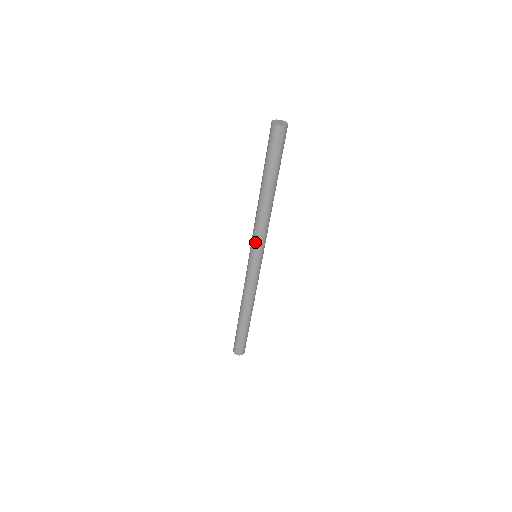
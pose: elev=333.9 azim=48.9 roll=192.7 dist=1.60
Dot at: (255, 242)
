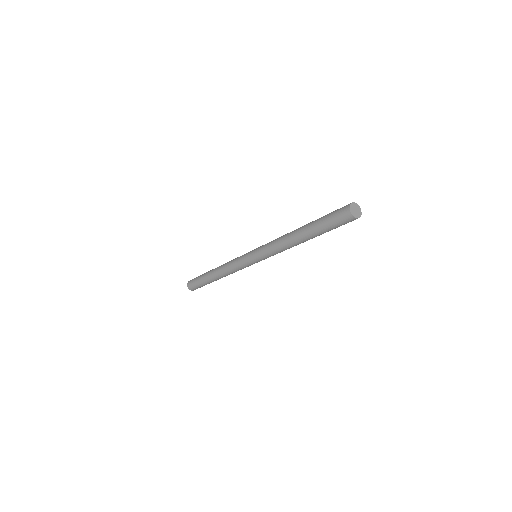
Dot at: (266, 256)
